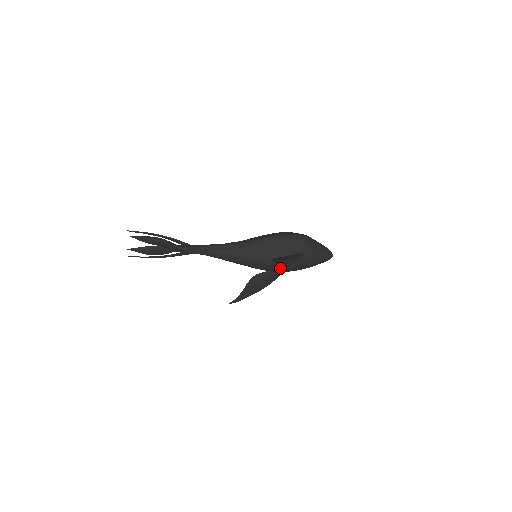
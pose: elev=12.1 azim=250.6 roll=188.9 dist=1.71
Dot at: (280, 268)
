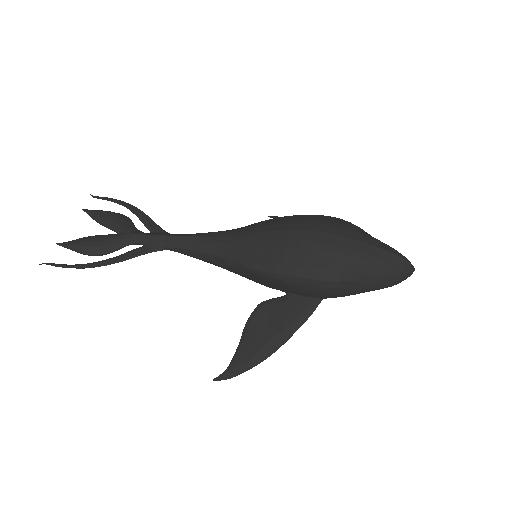
Dot at: occluded
